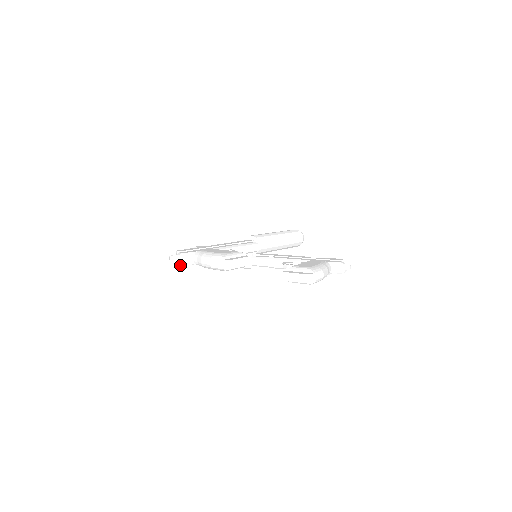
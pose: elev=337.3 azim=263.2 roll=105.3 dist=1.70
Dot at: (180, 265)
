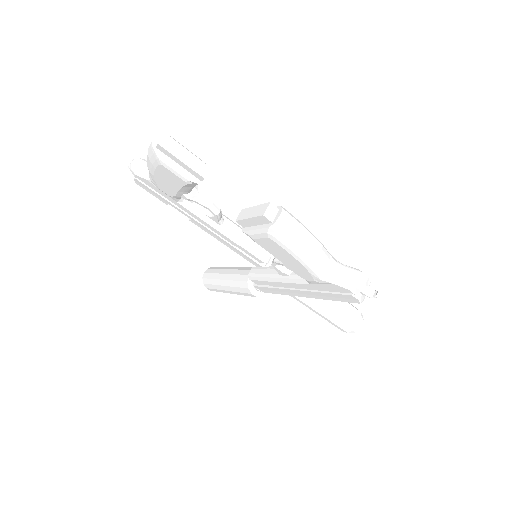
Dot at: (135, 178)
